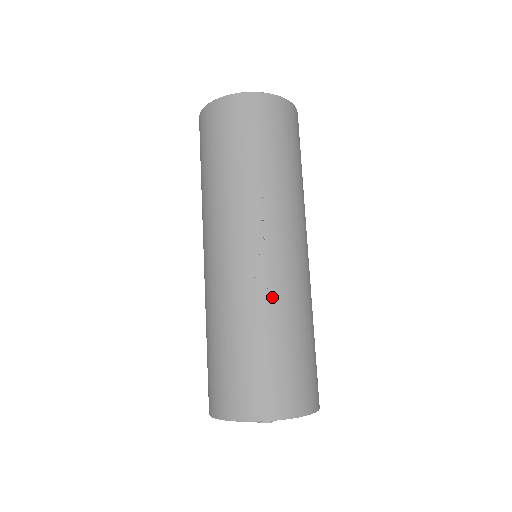
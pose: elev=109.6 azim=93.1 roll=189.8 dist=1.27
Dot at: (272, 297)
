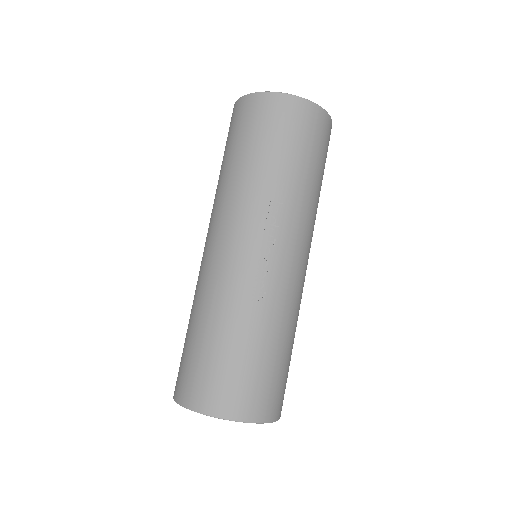
Dot at: (267, 304)
